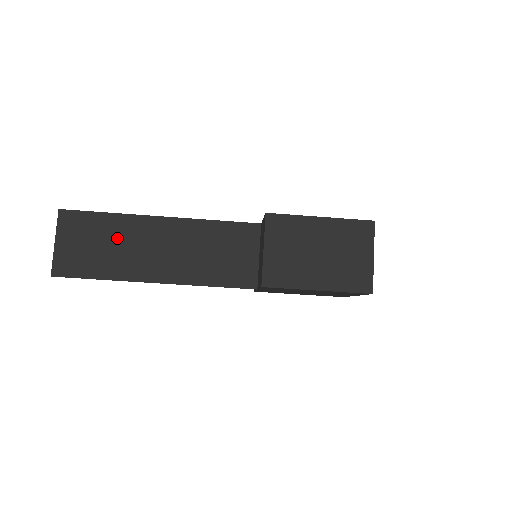
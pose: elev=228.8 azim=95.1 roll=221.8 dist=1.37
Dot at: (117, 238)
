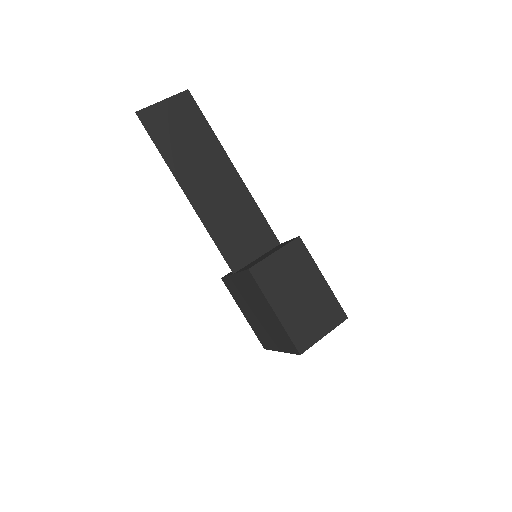
Dot at: (197, 145)
